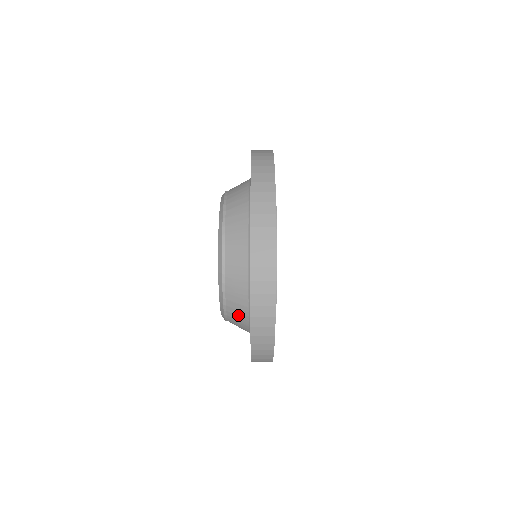
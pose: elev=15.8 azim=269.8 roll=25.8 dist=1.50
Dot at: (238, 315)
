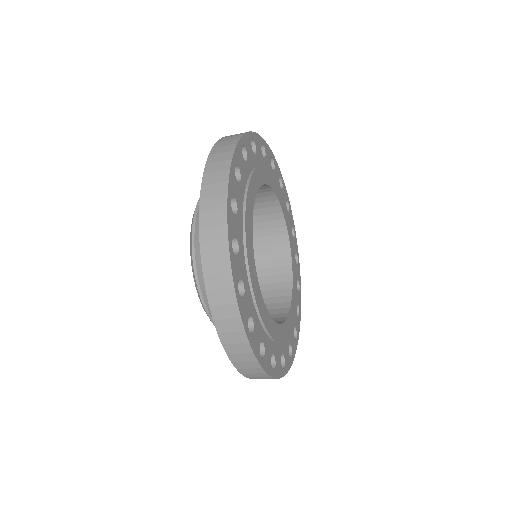
Dot at: occluded
